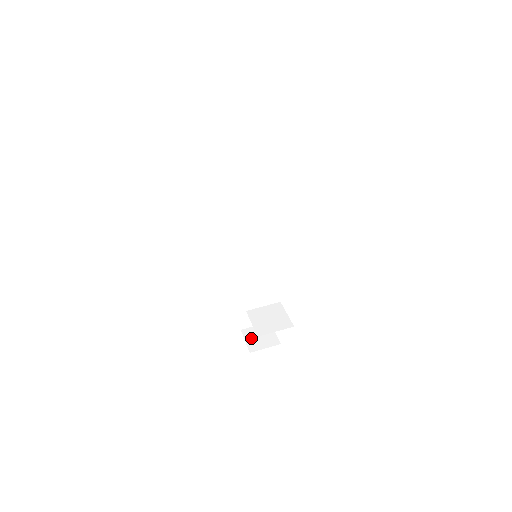
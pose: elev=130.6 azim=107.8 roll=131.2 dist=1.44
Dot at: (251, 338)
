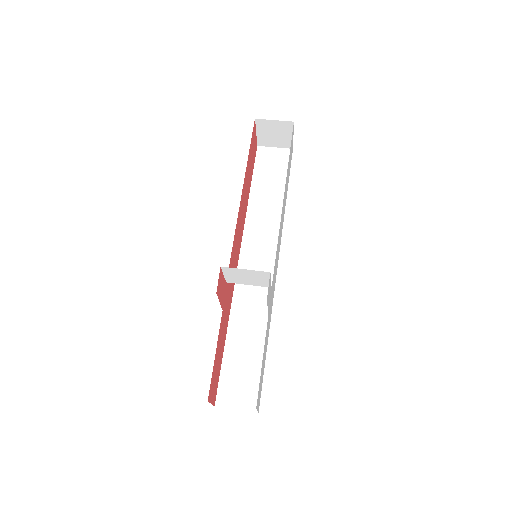
Dot at: occluded
